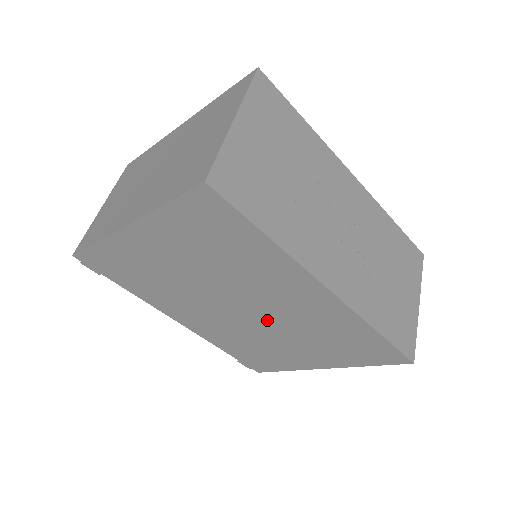
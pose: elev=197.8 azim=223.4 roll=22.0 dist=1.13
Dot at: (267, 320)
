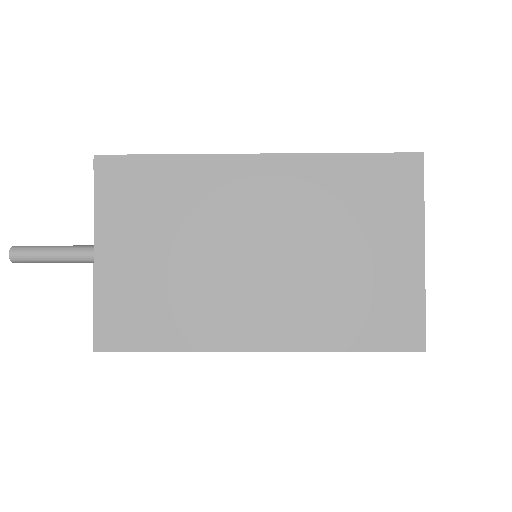
Dot at: occluded
